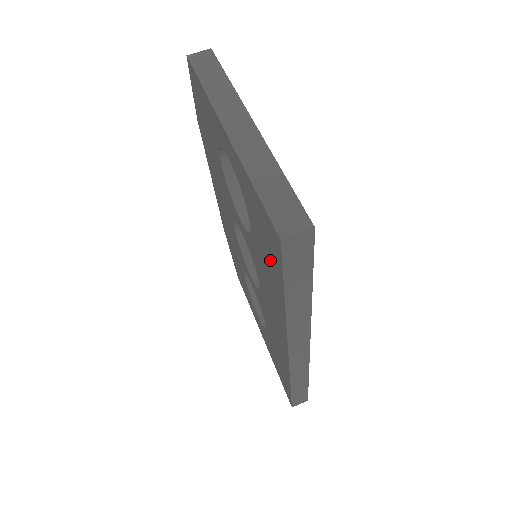
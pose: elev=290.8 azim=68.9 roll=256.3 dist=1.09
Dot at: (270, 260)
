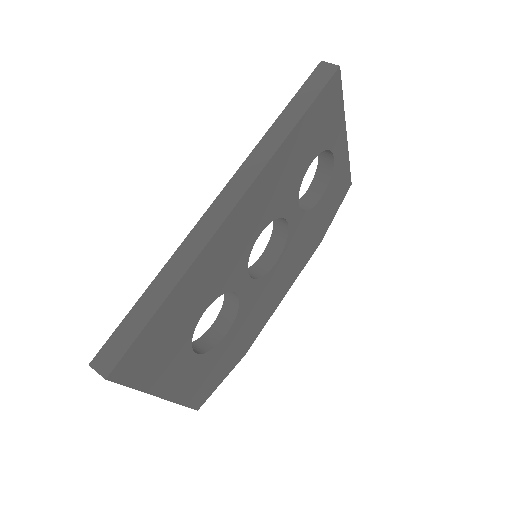
Dot at: occluded
